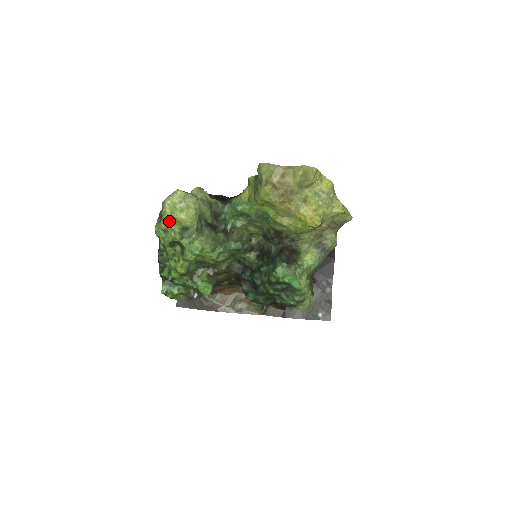
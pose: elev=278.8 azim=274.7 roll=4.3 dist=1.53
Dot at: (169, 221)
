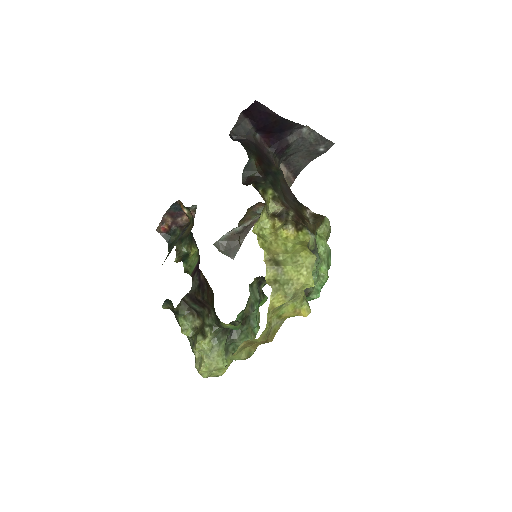
Dot at: occluded
